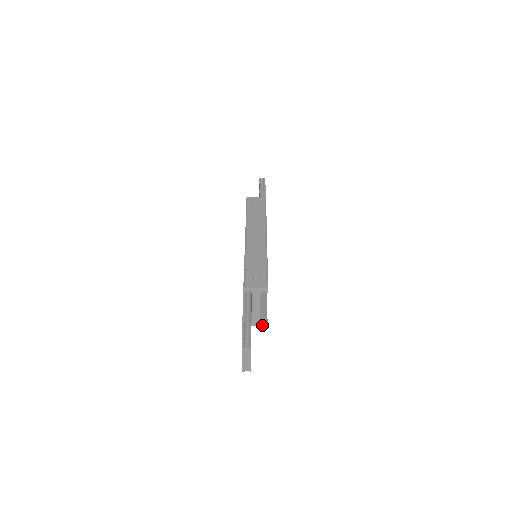
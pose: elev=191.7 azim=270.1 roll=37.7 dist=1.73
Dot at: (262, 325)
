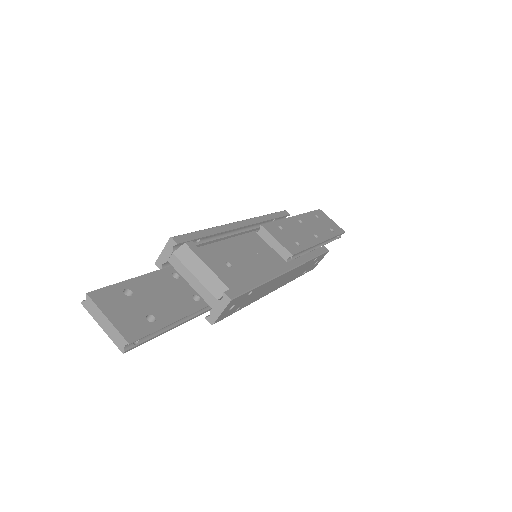
Dot at: (226, 305)
